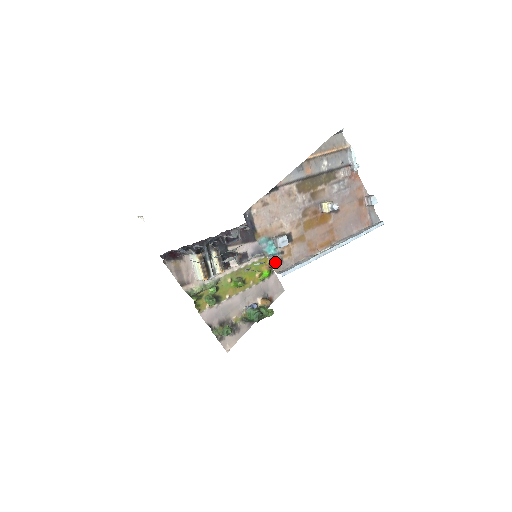
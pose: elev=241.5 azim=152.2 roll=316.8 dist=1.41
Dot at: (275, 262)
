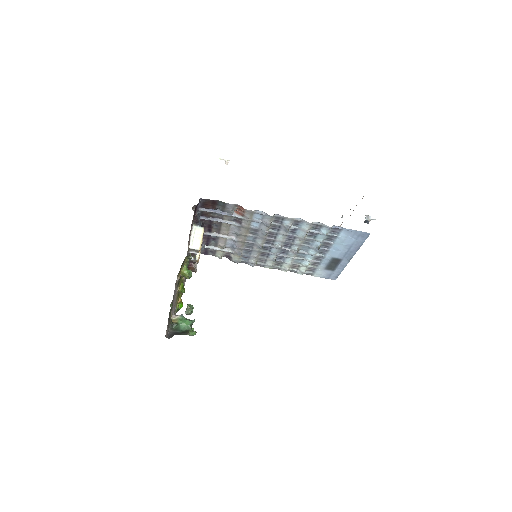
Dot at: occluded
